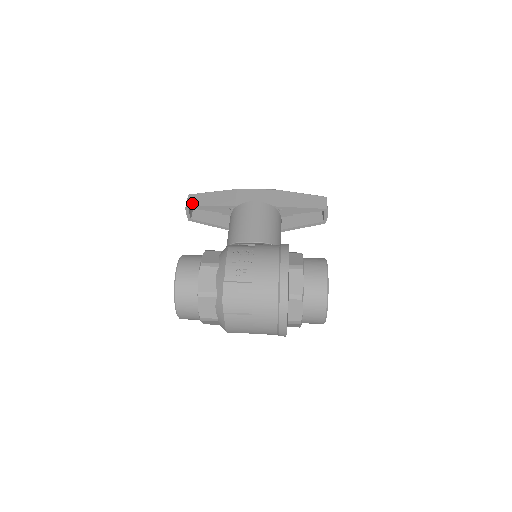
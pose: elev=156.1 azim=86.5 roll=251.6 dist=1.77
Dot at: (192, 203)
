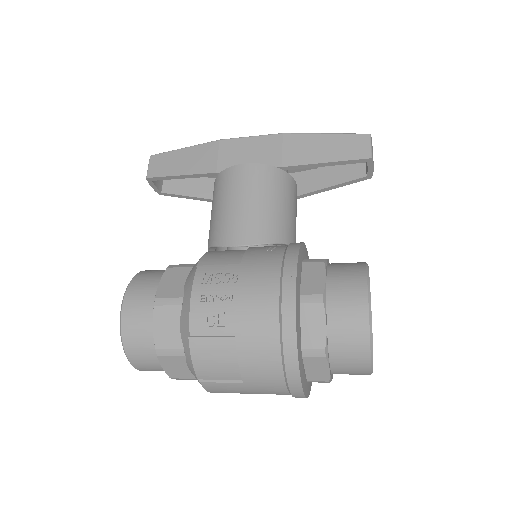
Dot at: (154, 172)
